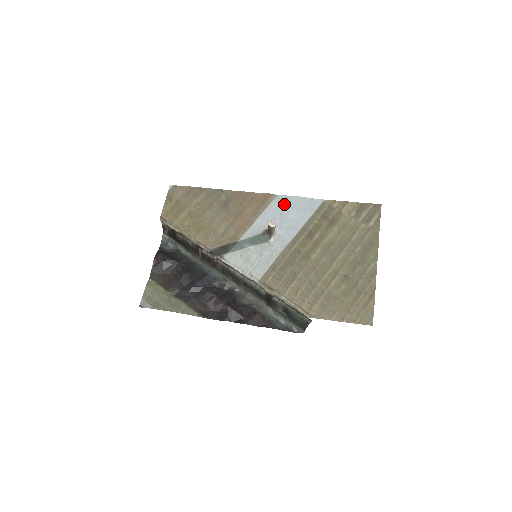
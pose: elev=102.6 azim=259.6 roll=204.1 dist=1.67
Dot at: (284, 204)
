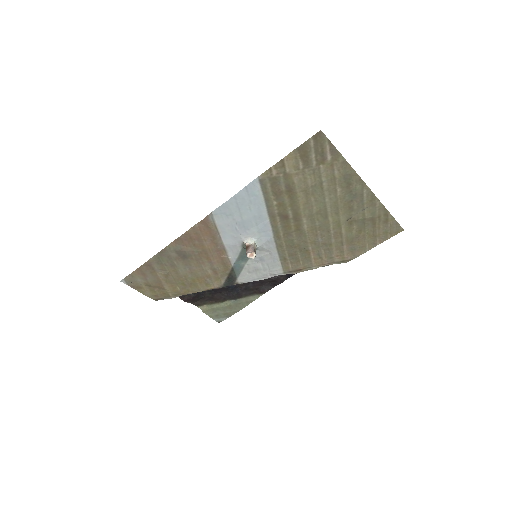
Dot at: (228, 215)
